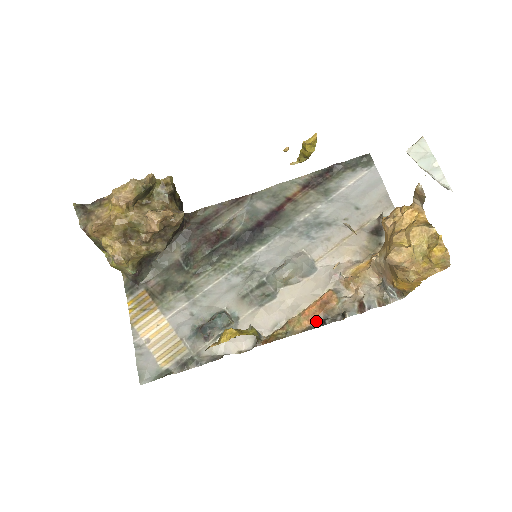
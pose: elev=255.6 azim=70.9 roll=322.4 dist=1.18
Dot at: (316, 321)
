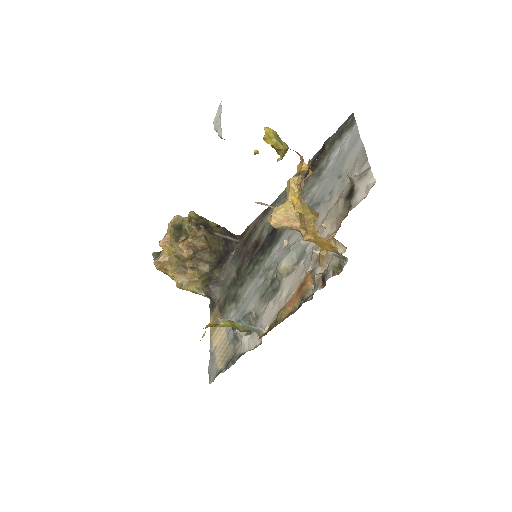
Dot at: (296, 305)
